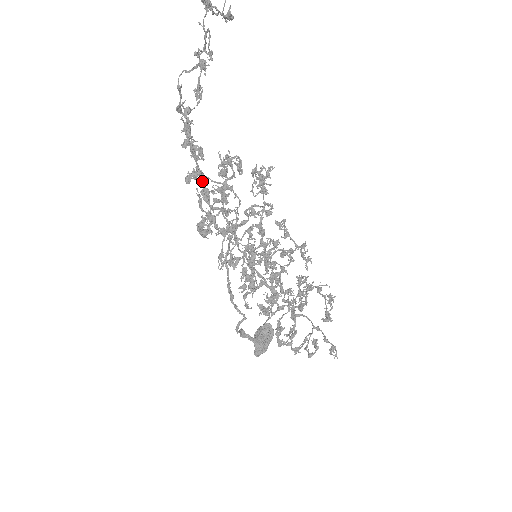
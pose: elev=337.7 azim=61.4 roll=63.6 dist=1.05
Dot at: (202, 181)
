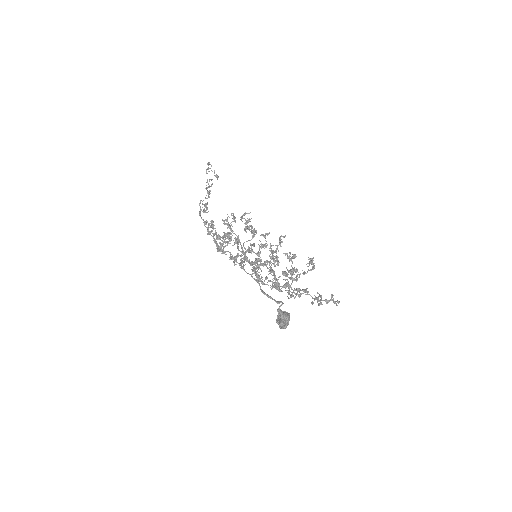
Dot at: occluded
